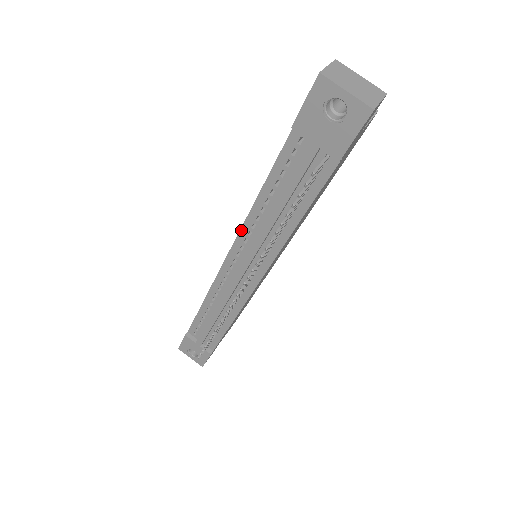
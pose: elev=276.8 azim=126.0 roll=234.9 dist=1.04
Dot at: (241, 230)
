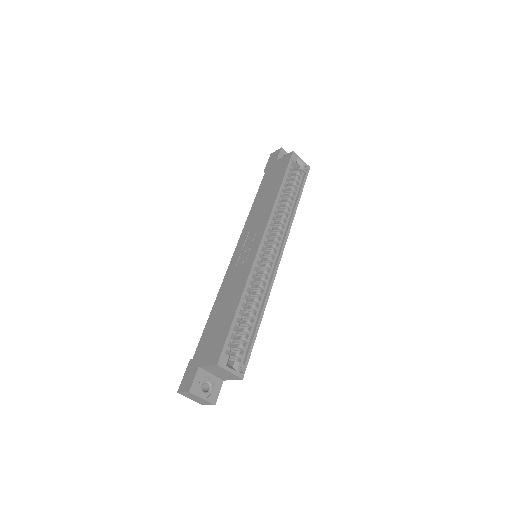
Dot at: (224, 279)
